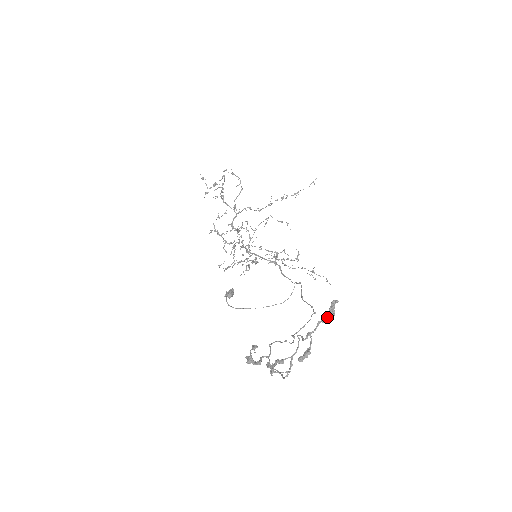
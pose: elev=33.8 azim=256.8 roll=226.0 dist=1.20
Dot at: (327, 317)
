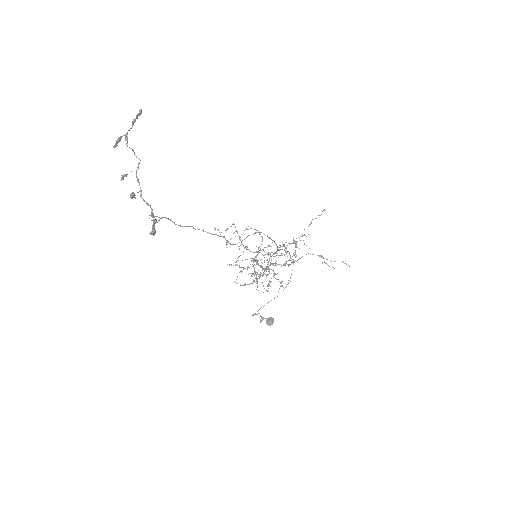
Dot at: (134, 119)
